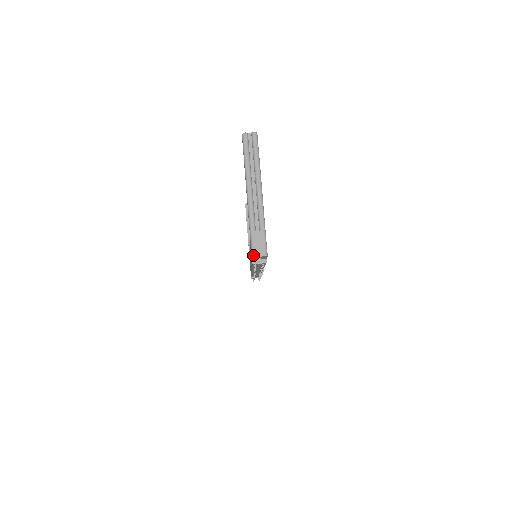
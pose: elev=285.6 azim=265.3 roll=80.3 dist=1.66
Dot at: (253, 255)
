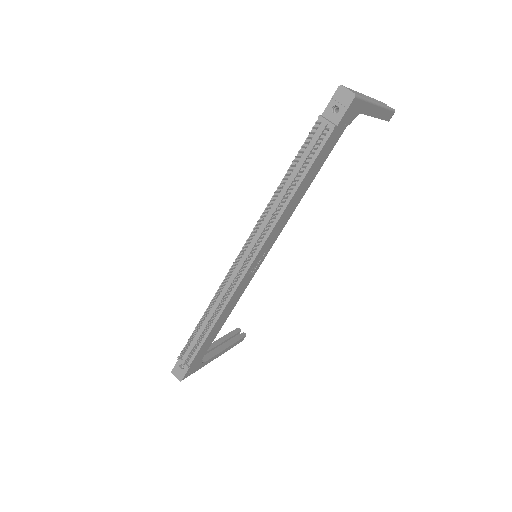
Dot at: (342, 85)
